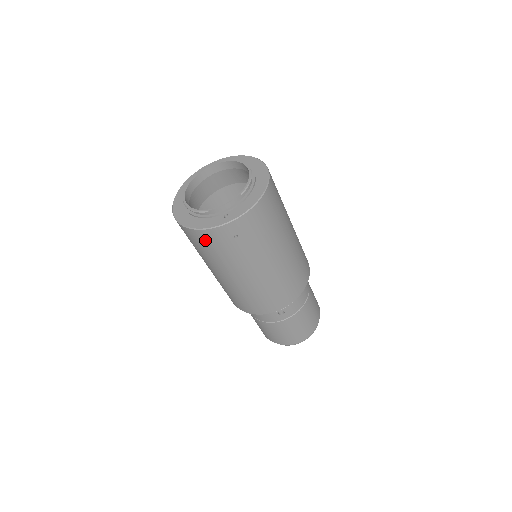
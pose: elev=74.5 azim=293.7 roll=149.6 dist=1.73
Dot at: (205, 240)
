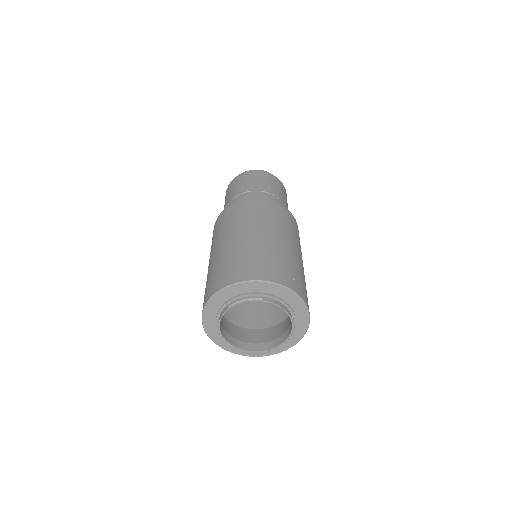
Dot at: occluded
